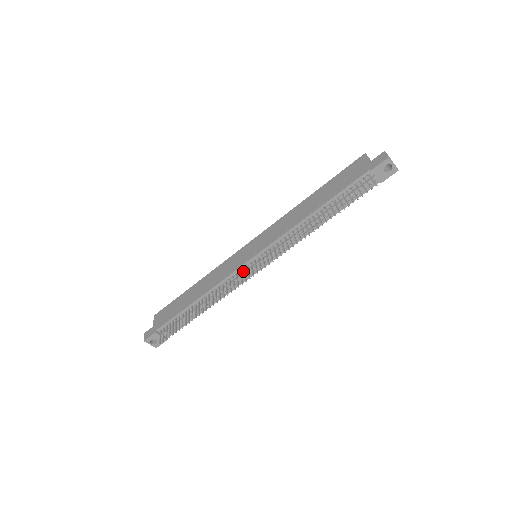
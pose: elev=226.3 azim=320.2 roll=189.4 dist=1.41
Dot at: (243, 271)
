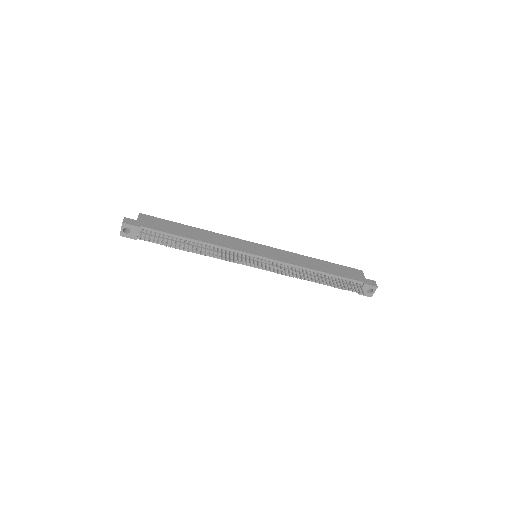
Dot at: (246, 257)
